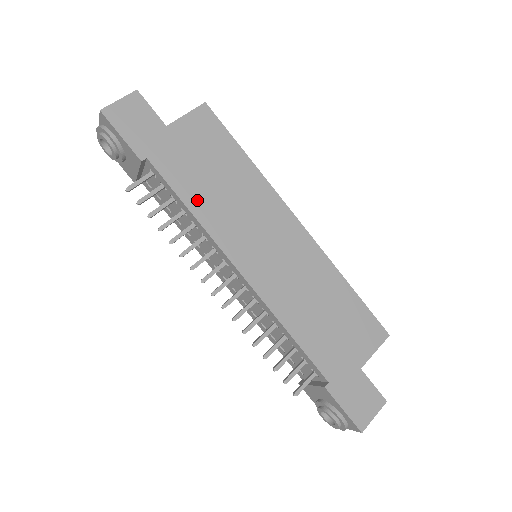
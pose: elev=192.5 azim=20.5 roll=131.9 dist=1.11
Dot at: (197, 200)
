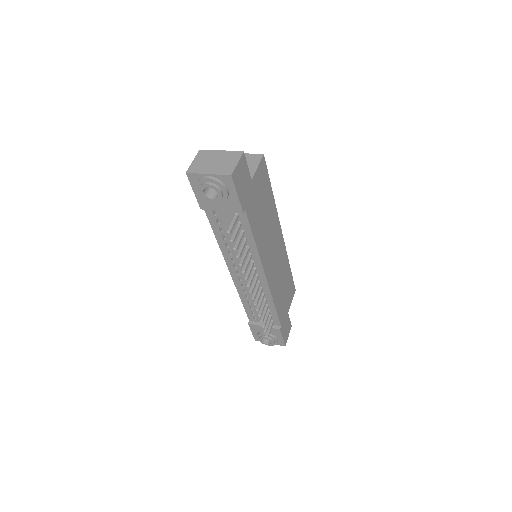
Dot at: (258, 234)
